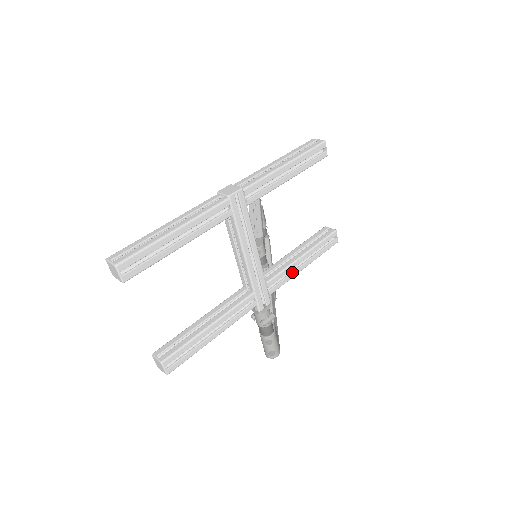
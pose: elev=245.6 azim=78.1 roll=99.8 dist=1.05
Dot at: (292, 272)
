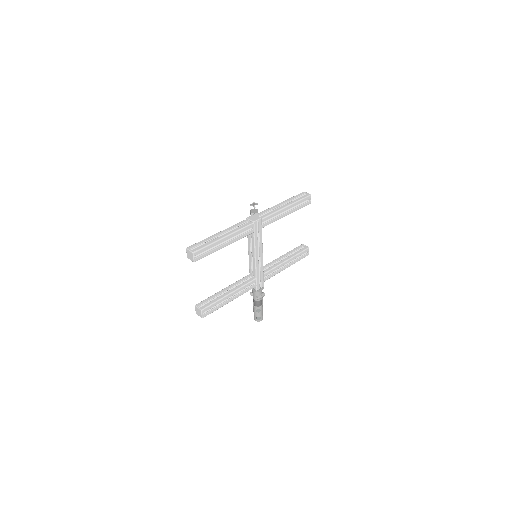
Dot at: (279, 269)
